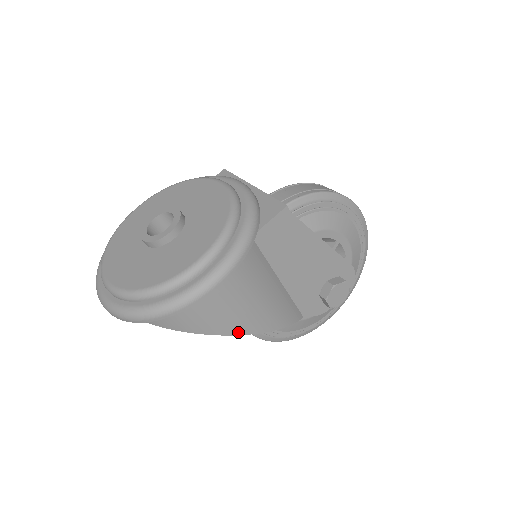
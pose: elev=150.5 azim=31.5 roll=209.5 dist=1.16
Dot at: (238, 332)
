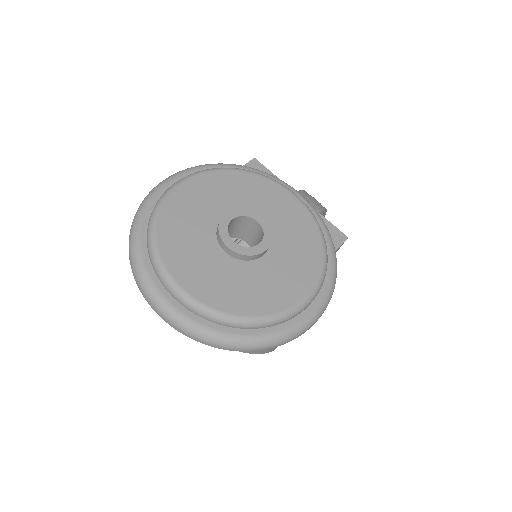
Dot at: (275, 348)
